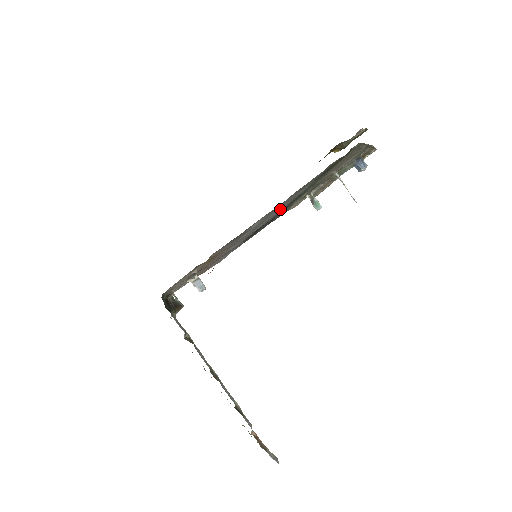
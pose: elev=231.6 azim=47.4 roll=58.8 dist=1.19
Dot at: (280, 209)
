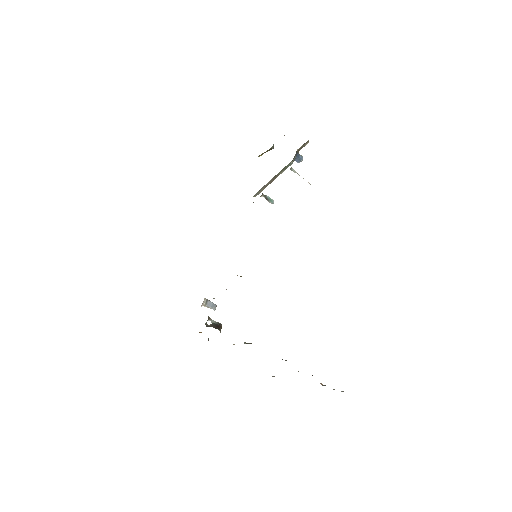
Dot at: occluded
